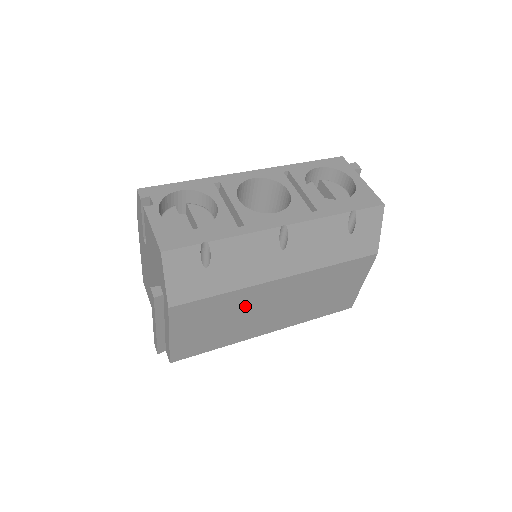
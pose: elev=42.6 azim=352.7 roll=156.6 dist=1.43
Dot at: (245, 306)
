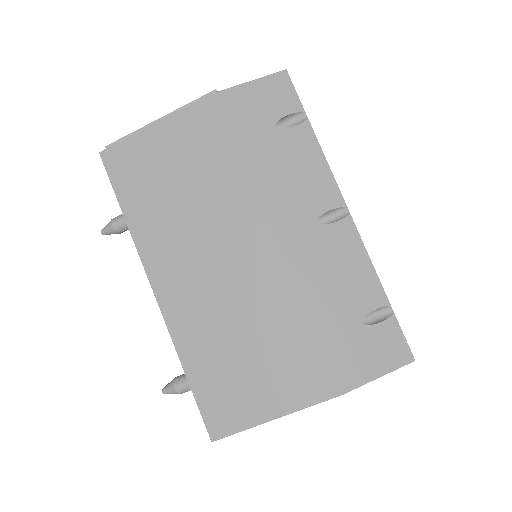
Dot at: (217, 209)
